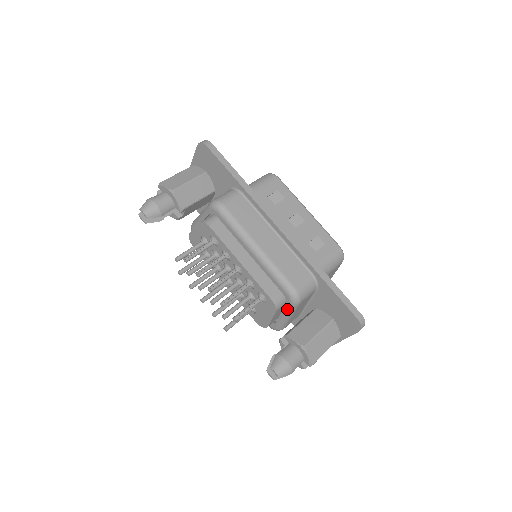
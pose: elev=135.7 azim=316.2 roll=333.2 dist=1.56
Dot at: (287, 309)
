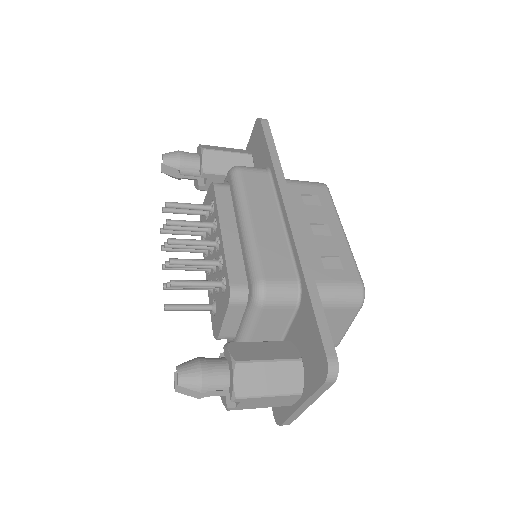
Dot at: (246, 313)
